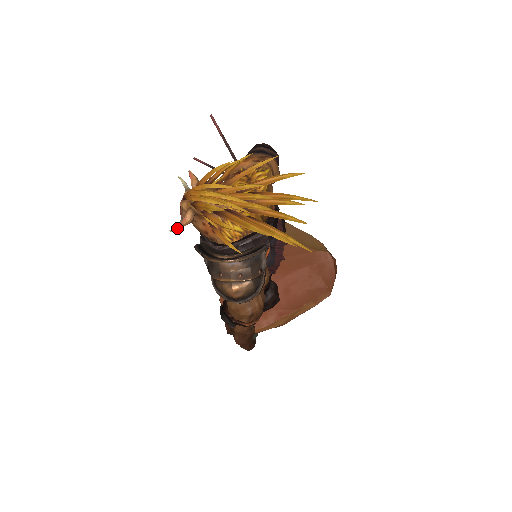
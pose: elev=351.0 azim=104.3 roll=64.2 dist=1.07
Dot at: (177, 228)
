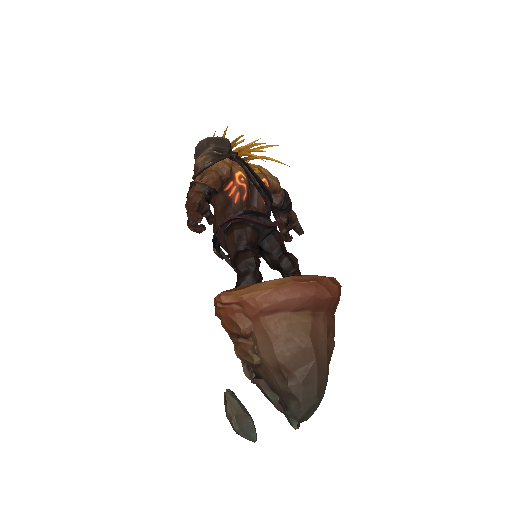
Dot at: occluded
